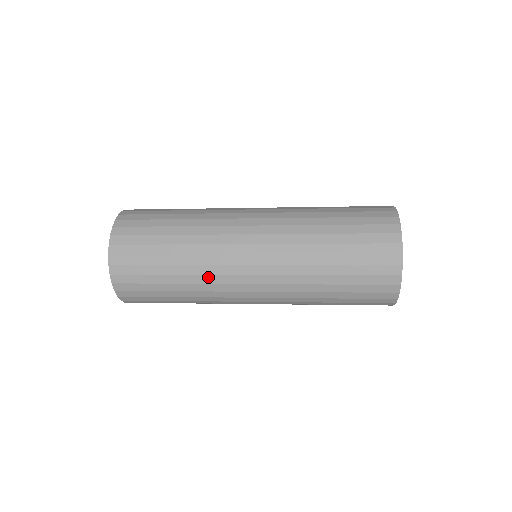
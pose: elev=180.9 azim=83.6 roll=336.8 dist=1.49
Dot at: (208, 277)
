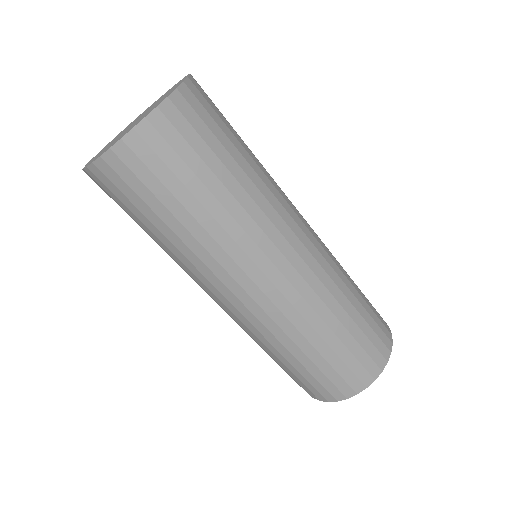
Dot at: occluded
